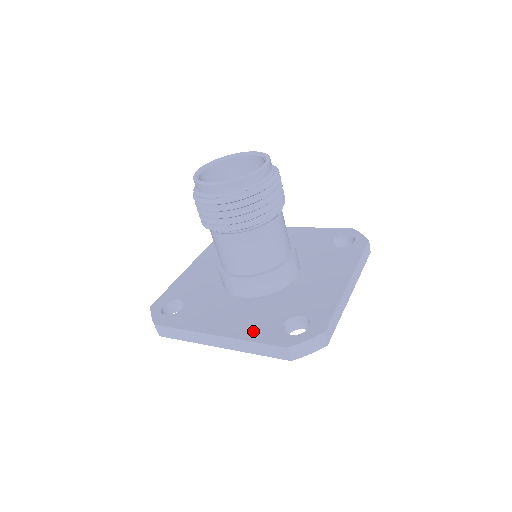
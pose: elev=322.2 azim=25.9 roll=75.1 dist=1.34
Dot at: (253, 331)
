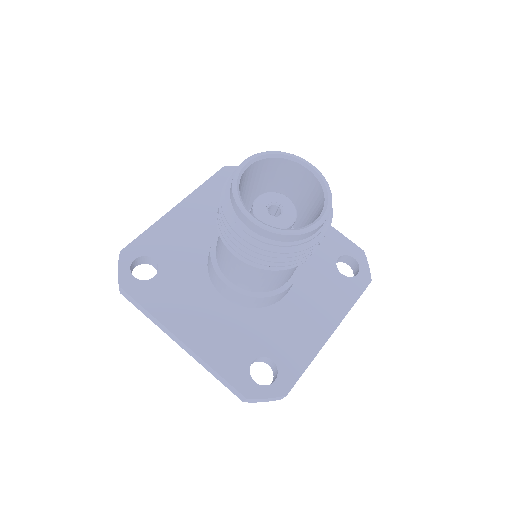
Dot at: (220, 356)
